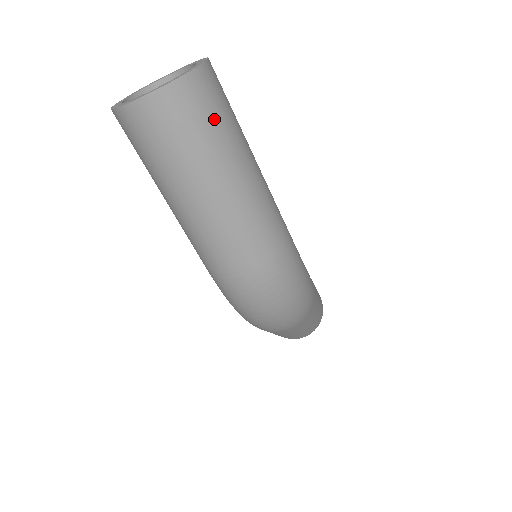
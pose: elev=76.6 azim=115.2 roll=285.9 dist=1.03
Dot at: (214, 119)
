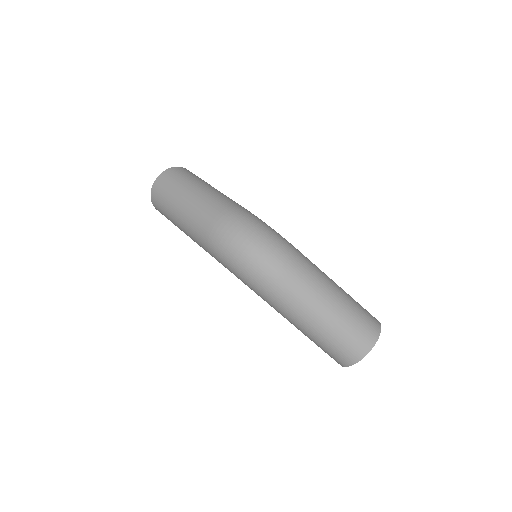
Dot at: (185, 176)
